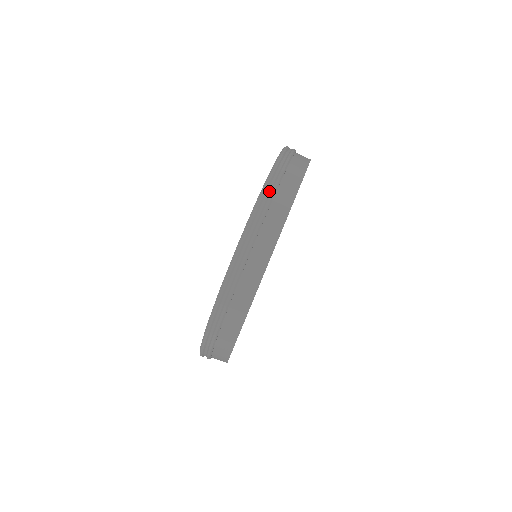
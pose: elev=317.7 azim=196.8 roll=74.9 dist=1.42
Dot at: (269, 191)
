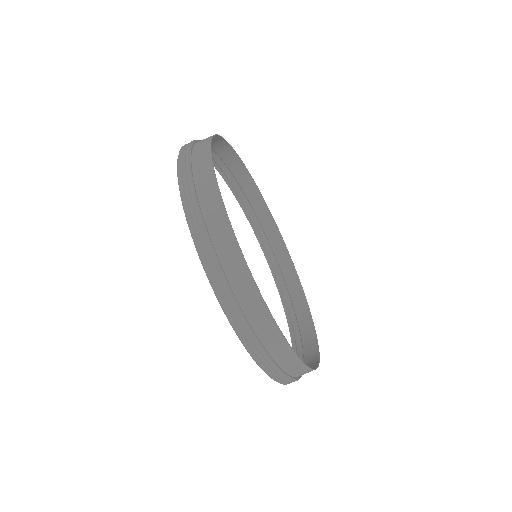
Dot at: (238, 321)
